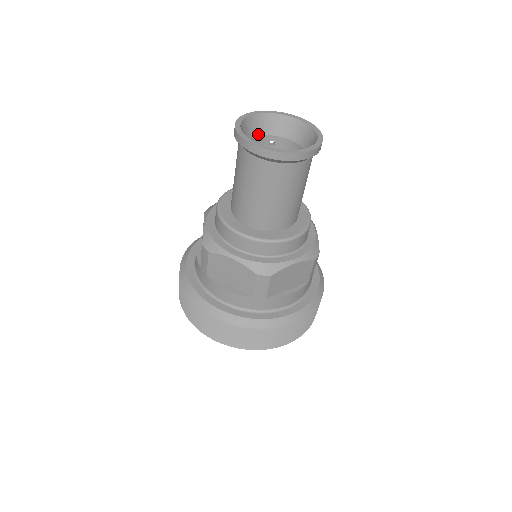
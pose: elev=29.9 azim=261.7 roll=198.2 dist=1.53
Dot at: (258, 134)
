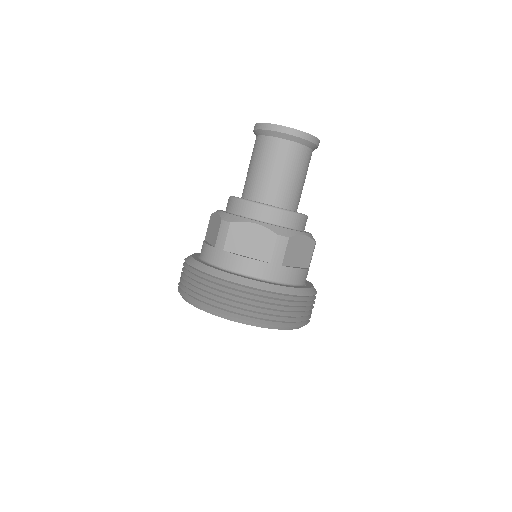
Dot at: occluded
